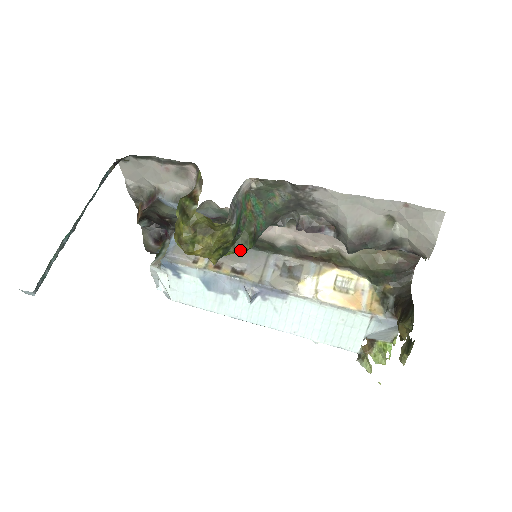
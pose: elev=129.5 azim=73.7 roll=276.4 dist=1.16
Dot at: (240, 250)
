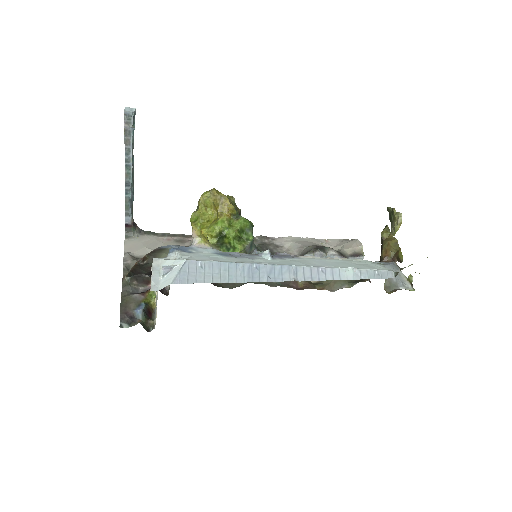
Dot at: (247, 220)
